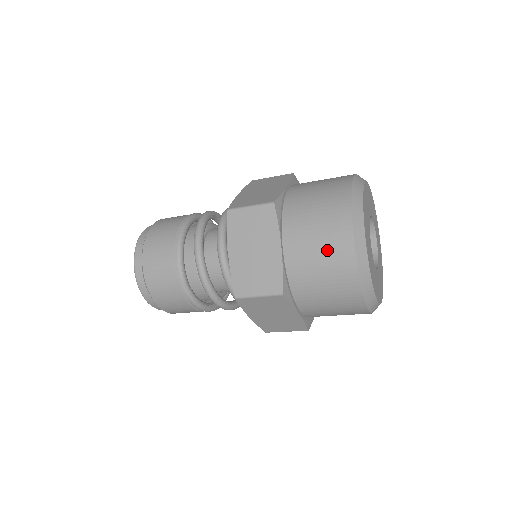
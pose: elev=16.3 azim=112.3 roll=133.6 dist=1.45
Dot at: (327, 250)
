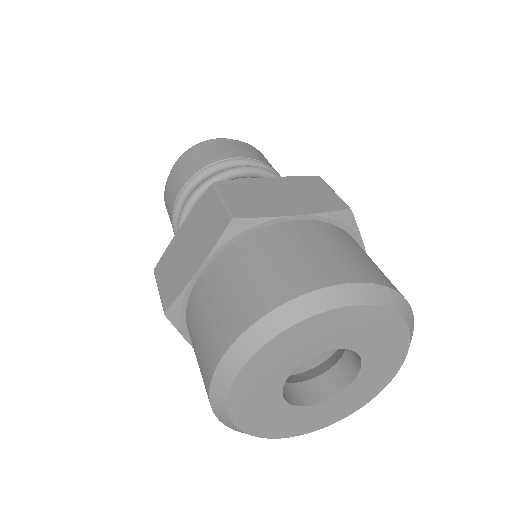
Dot at: occluded
